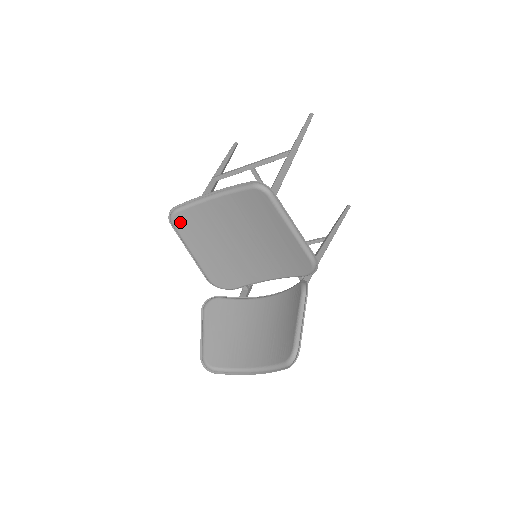
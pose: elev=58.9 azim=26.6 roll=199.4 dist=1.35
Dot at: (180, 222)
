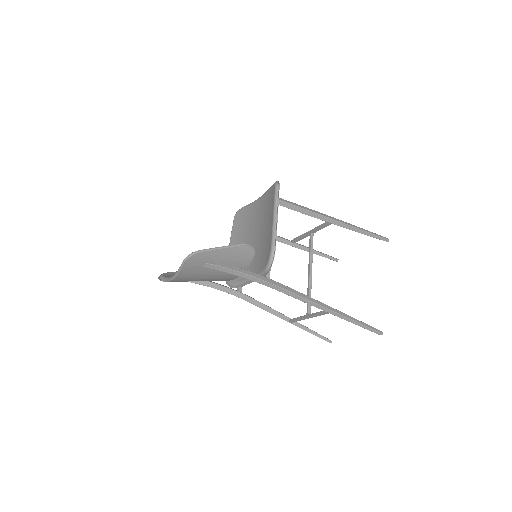
Dot at: (238, 217)
